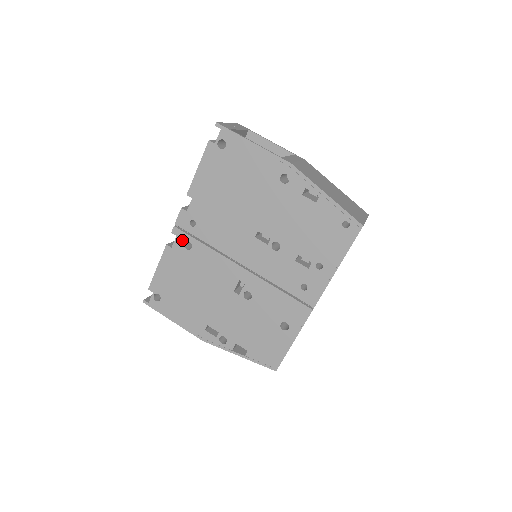
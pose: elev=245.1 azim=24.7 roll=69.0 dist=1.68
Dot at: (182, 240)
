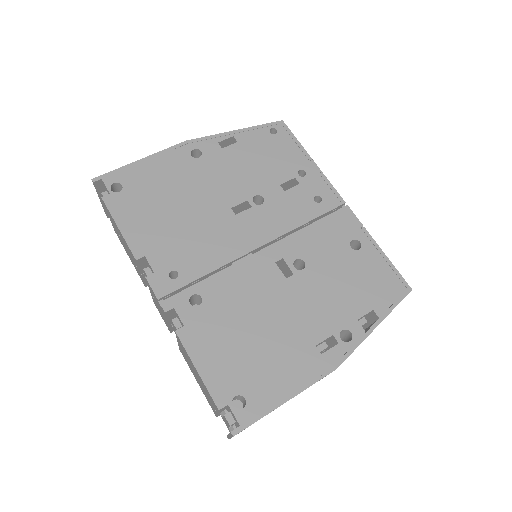
Dot at: (184, 304)
